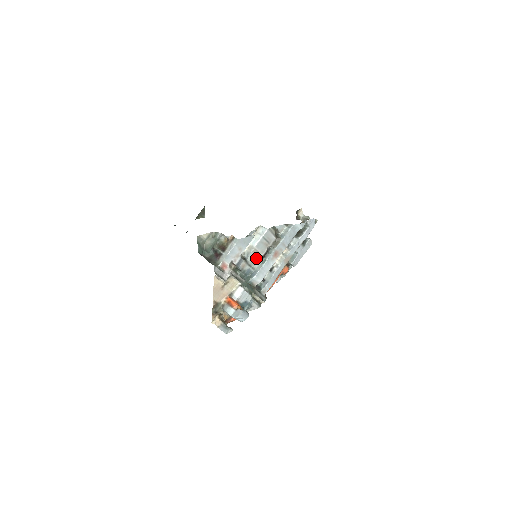
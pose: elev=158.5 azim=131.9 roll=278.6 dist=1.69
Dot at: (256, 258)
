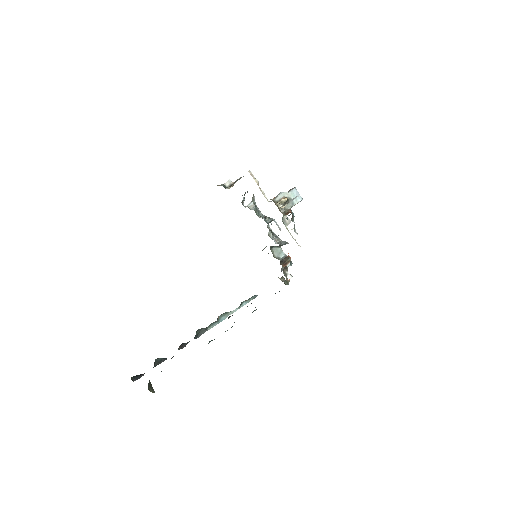
Dot at: occluded
